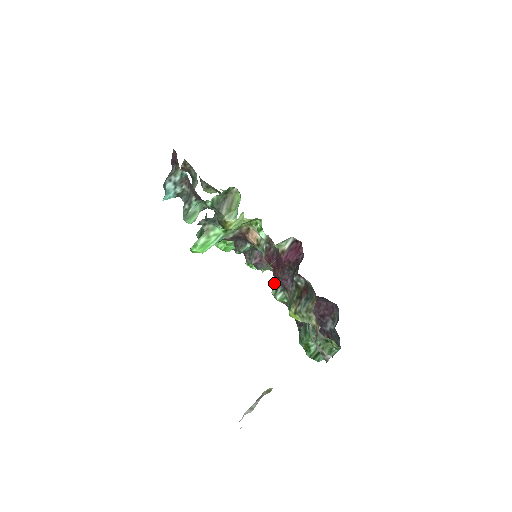
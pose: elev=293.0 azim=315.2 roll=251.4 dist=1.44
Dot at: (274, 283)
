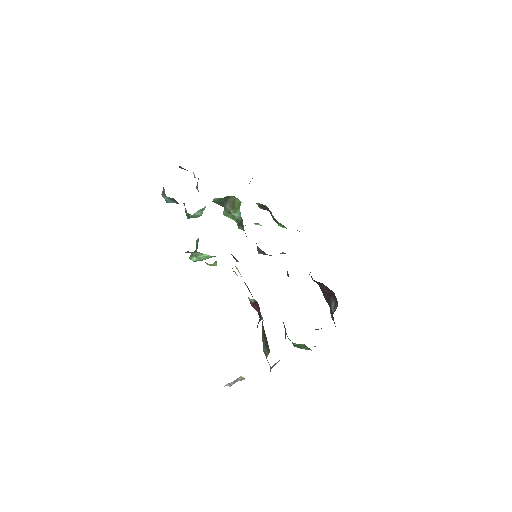
Dot at: occluded
